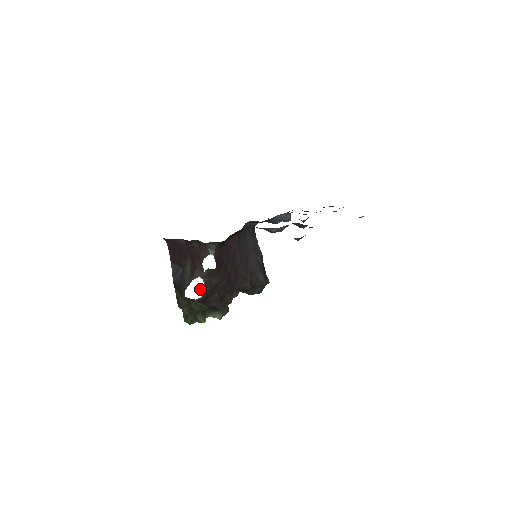
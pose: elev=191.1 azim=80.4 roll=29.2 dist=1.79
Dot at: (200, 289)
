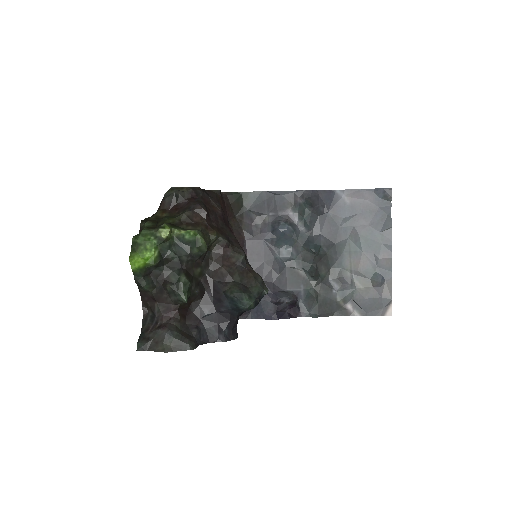
Dot at: (142, 332)
